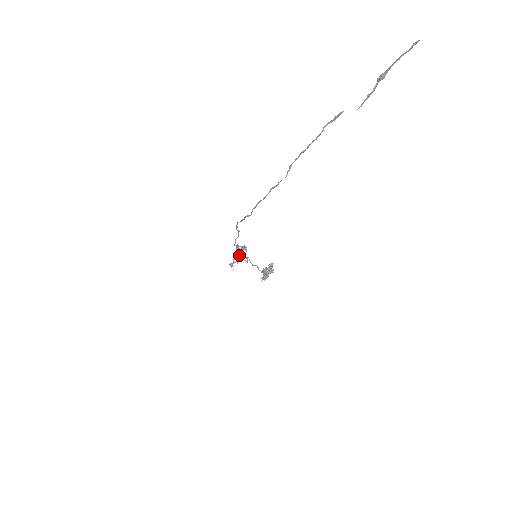
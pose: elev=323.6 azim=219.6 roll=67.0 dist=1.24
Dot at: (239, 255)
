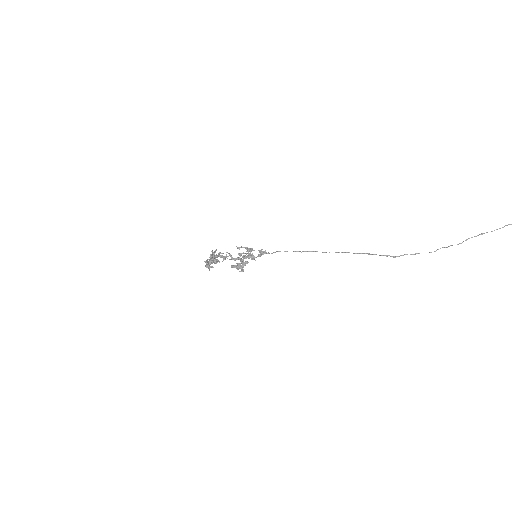
Dot at: (254, 259)
